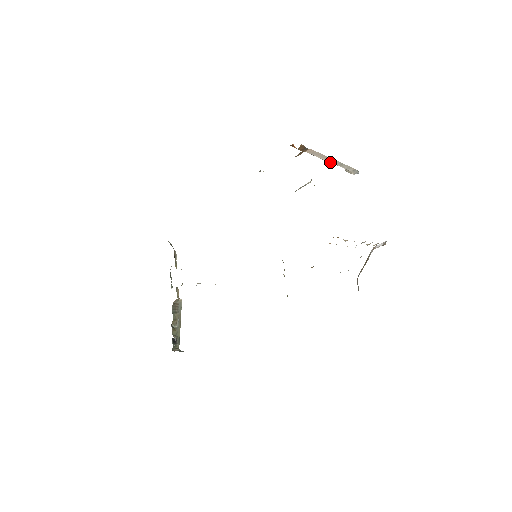
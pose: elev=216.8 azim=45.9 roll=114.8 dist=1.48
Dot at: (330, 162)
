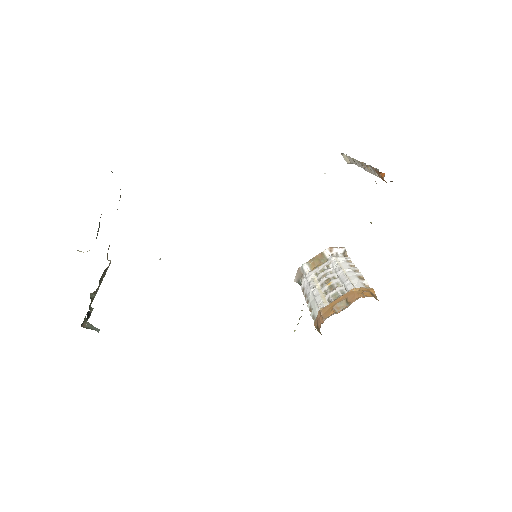
Dot at: (355, 159)
